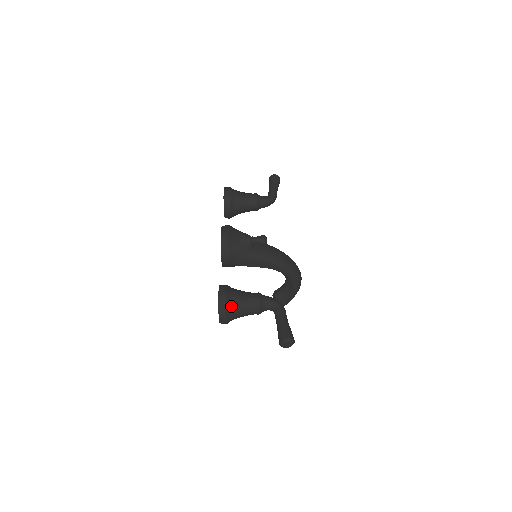
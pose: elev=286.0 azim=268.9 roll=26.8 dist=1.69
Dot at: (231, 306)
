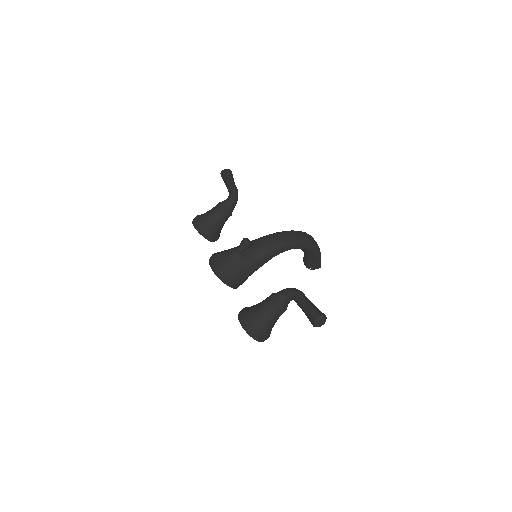
Dot at: (257, 325)
